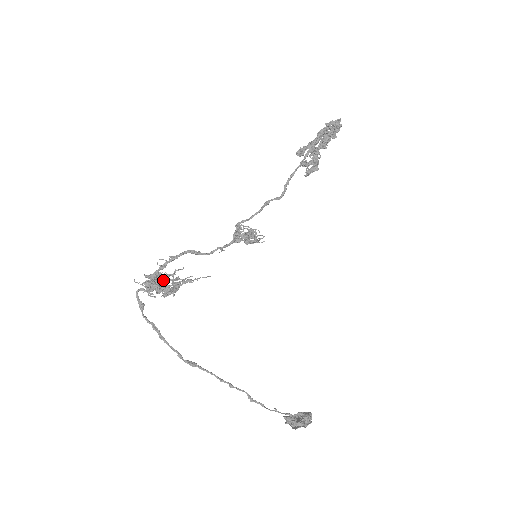
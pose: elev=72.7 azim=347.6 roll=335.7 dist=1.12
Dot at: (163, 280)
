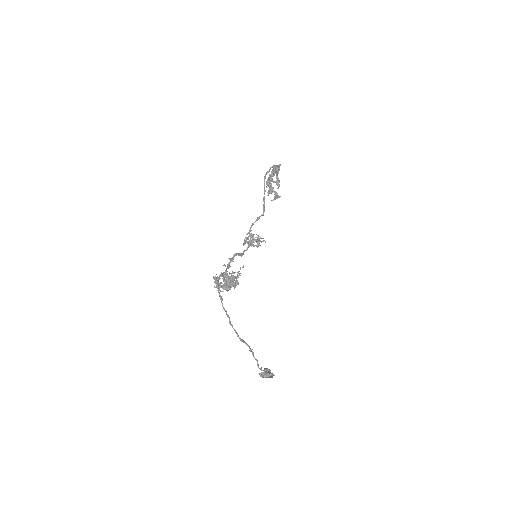
Dot at: (219, 279)
